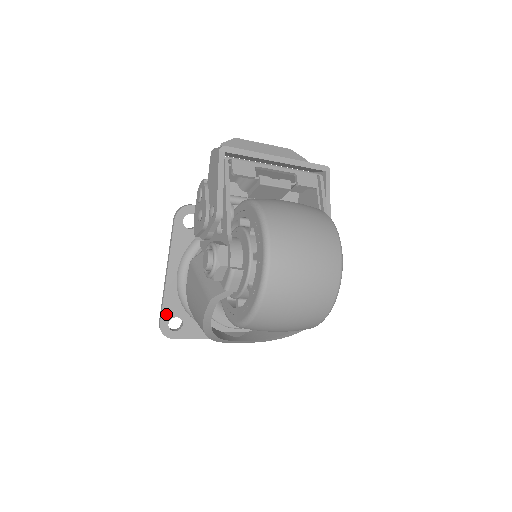
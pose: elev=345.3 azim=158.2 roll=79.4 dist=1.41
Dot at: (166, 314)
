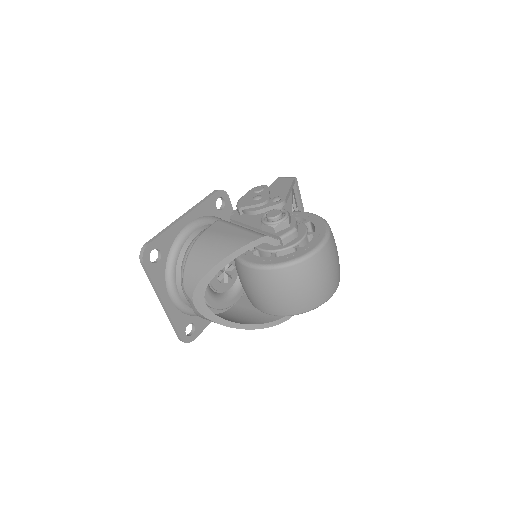
Dot at: (158, 241)
